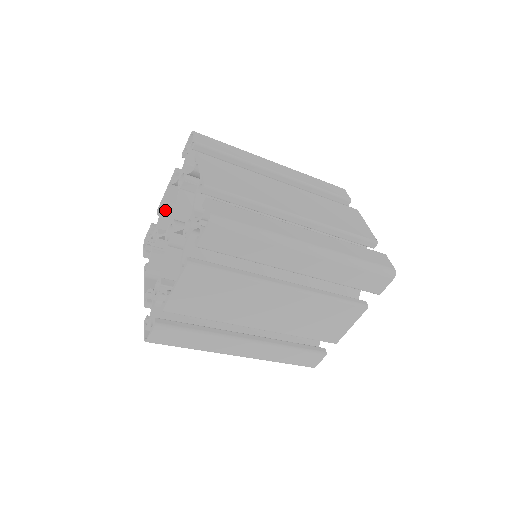
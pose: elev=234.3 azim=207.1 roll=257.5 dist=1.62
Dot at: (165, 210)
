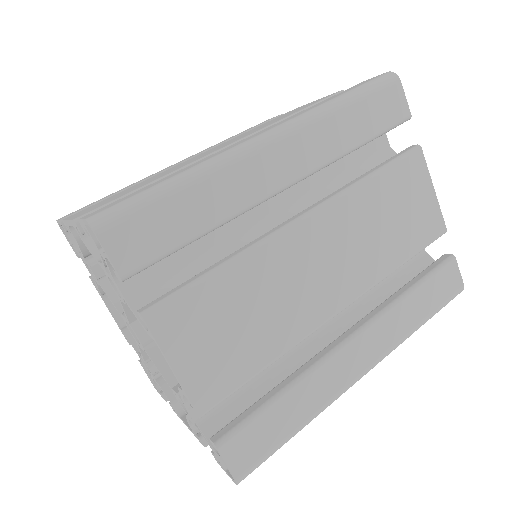
Dot at: occluded
